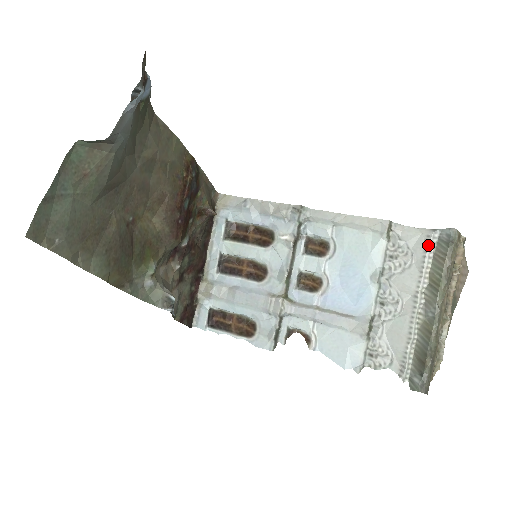
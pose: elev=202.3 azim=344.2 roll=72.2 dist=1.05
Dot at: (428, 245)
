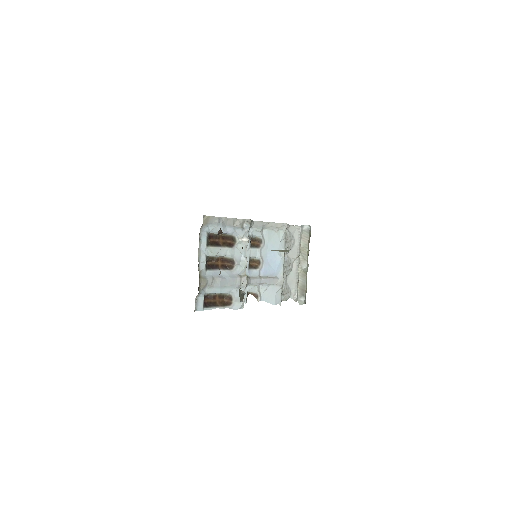
Dot at: (300, 234)
